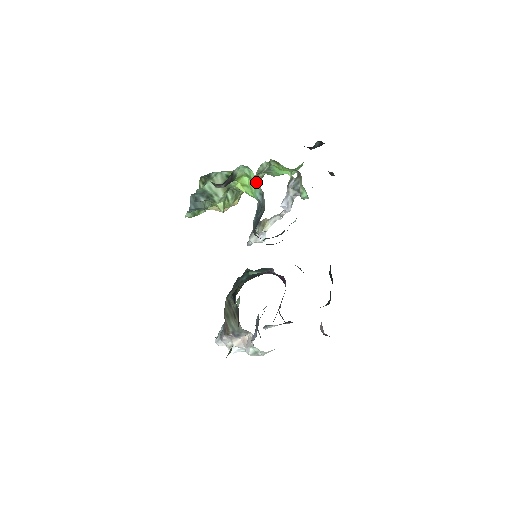
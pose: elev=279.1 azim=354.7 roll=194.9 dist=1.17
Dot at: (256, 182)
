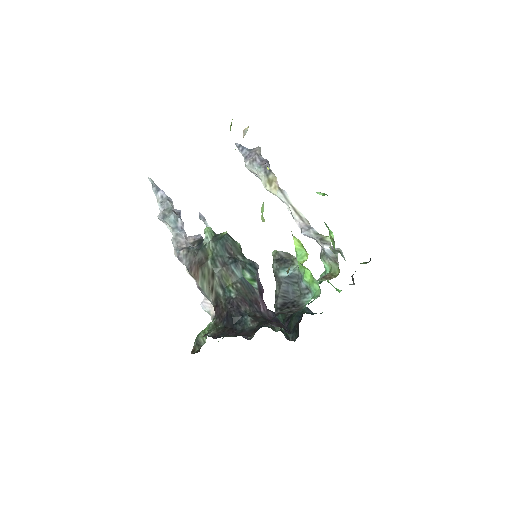
Dot at: (314, 290)
